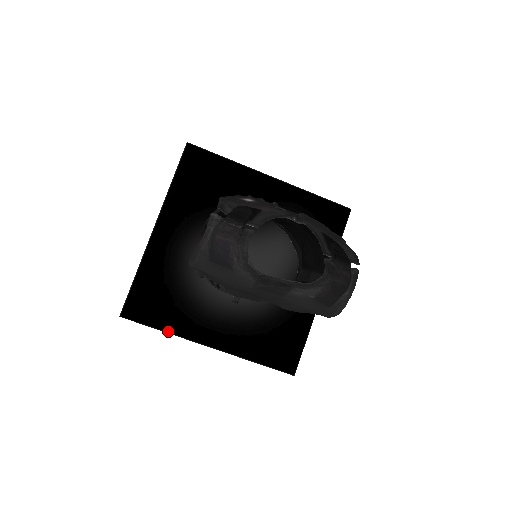
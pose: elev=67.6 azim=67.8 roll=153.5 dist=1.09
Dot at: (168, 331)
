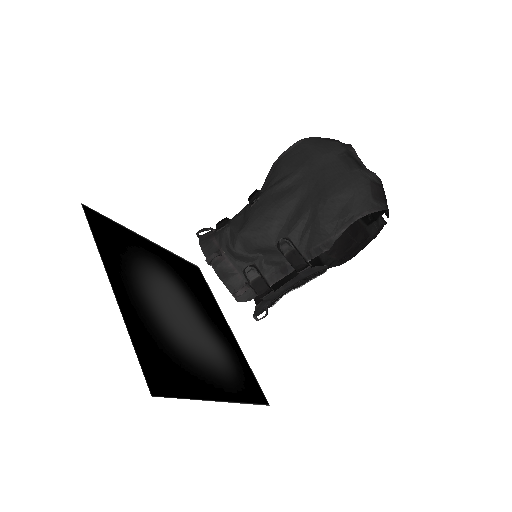
Dot at: (97, 245)
